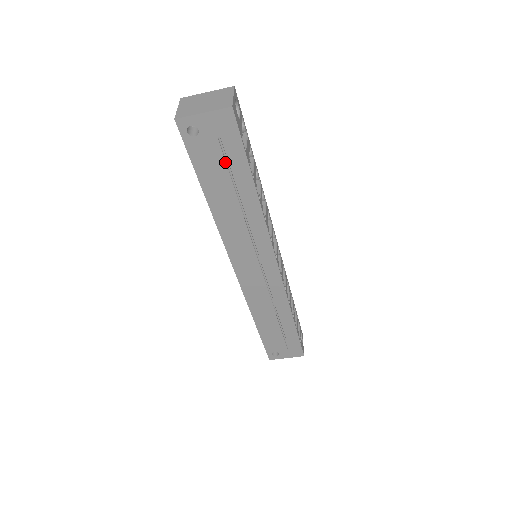
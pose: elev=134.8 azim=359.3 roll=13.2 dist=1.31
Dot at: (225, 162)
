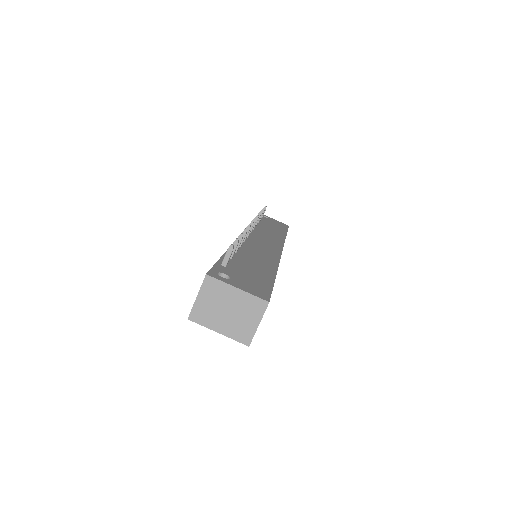
Dot at: occluded
